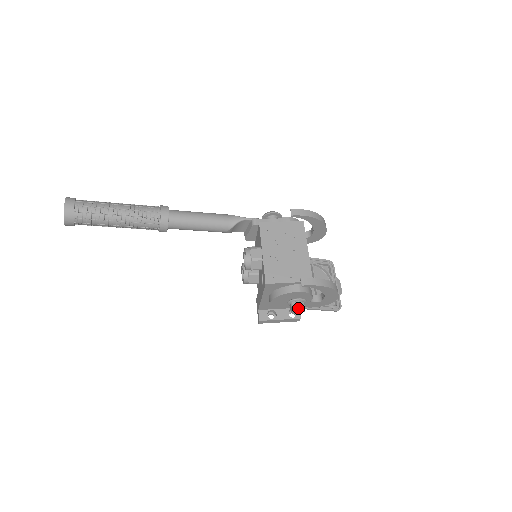
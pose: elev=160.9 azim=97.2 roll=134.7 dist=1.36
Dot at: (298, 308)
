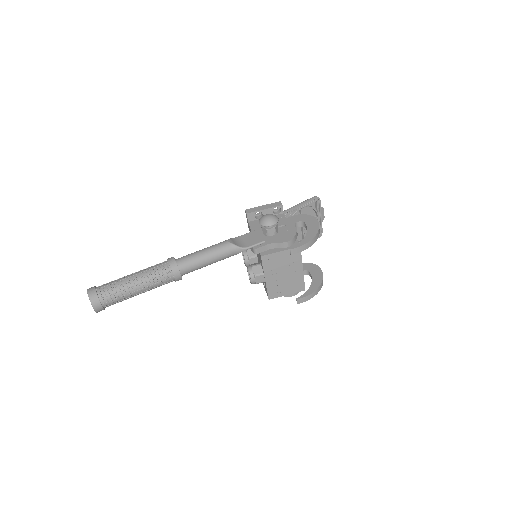
Dot at: occluded
